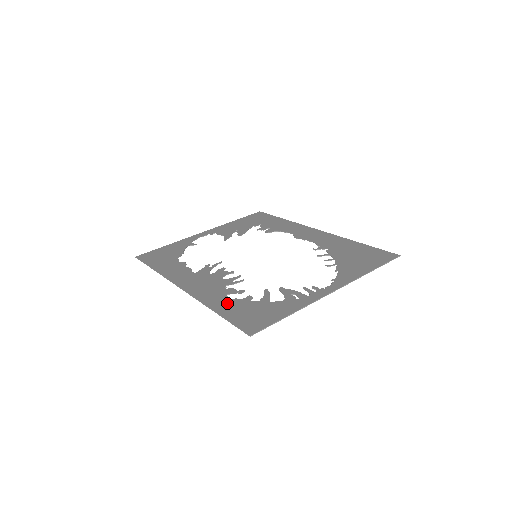
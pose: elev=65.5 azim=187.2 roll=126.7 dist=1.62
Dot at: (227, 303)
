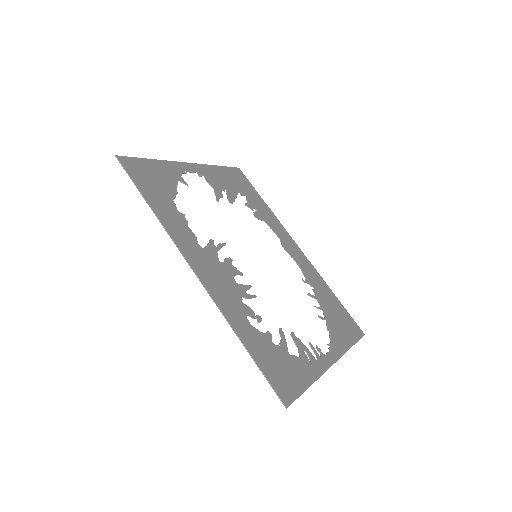
Dot at: (252, 334)
